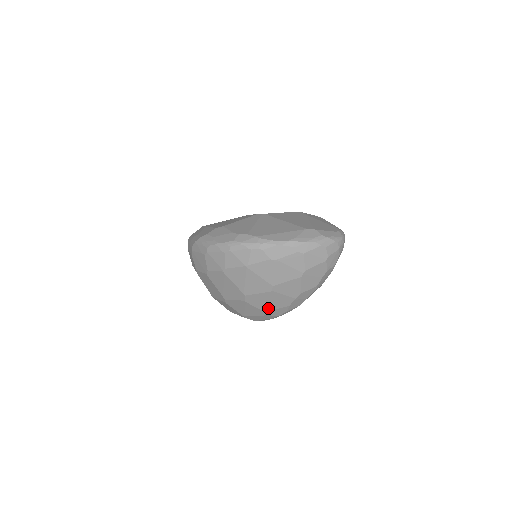
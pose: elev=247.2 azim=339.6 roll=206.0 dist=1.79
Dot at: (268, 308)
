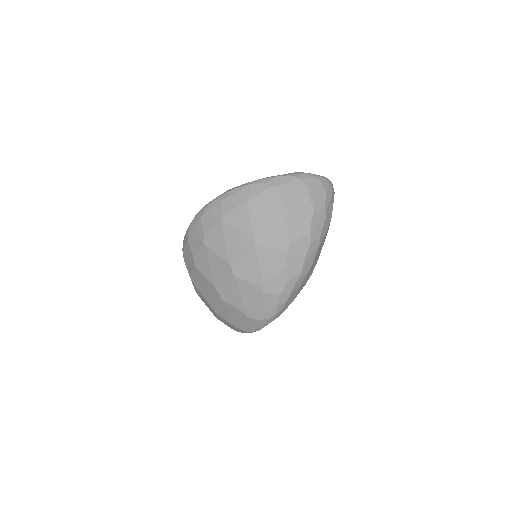
Dot at: (261, 278)
